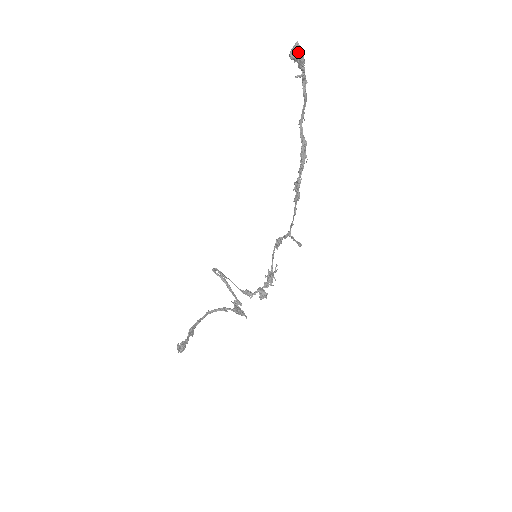
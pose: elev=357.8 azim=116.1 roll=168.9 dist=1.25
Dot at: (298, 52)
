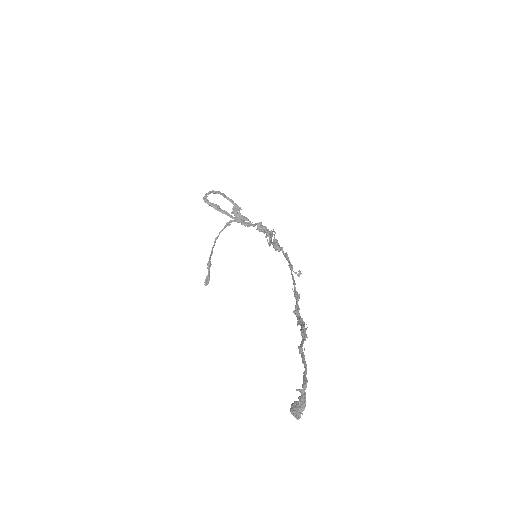
Dot at: (299, 414)
